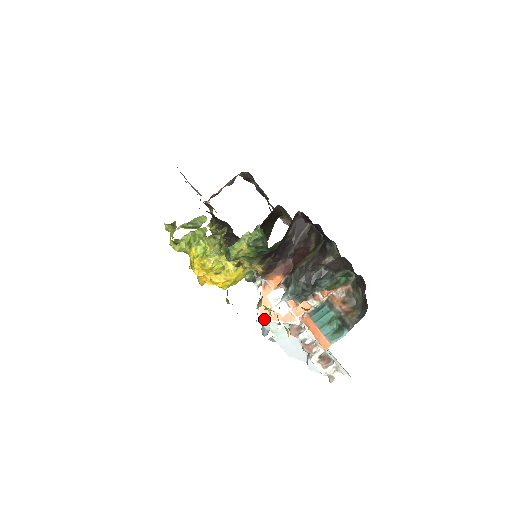
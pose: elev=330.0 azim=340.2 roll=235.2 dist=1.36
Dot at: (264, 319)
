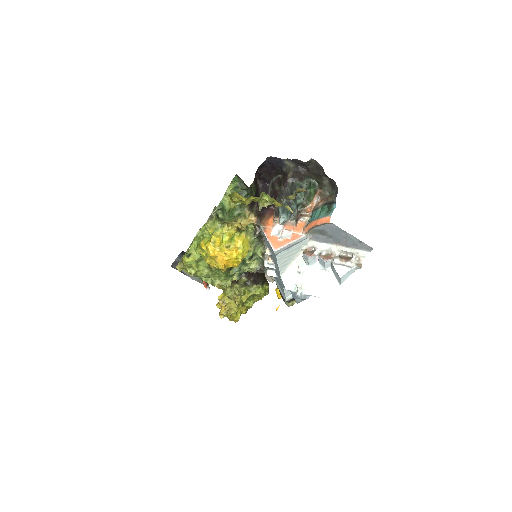
Dot at: (278, 247)
